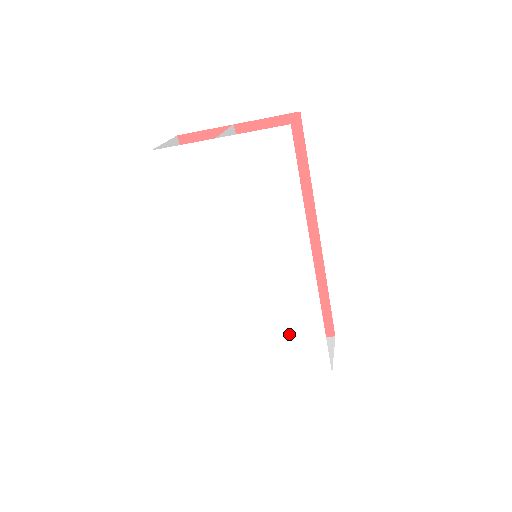
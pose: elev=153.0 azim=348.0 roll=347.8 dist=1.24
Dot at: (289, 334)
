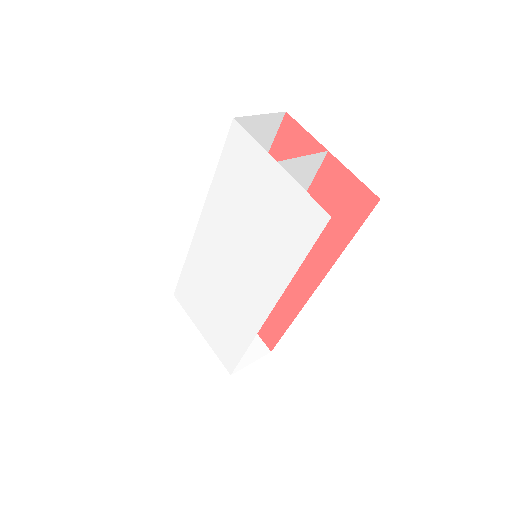
Dot at: (226, 326)
